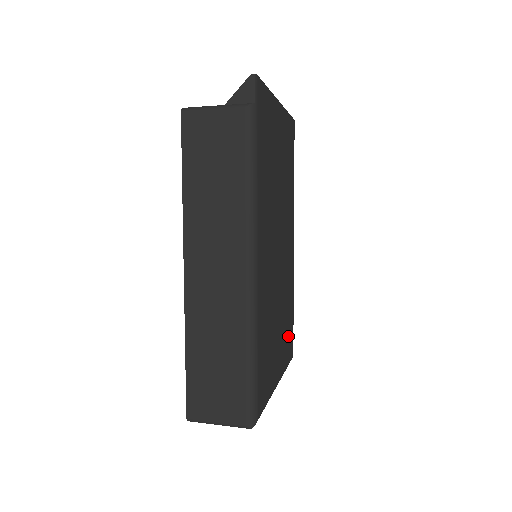
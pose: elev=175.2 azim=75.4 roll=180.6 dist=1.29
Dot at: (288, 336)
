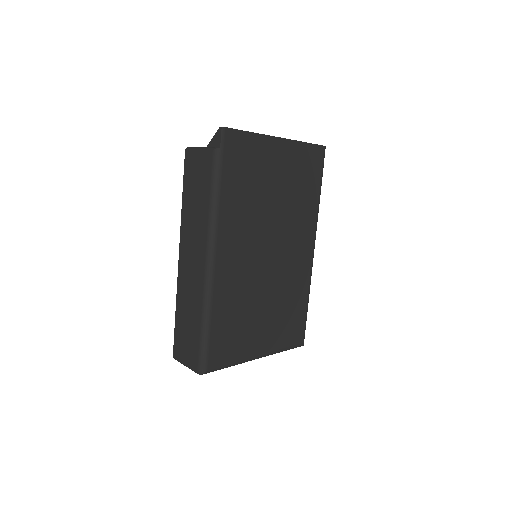
Dot at: (289, 325)
